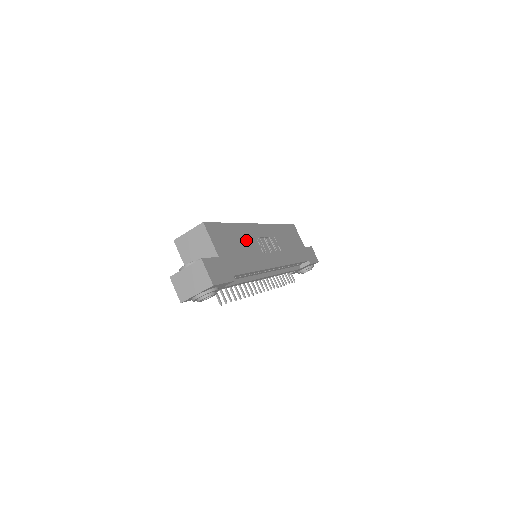
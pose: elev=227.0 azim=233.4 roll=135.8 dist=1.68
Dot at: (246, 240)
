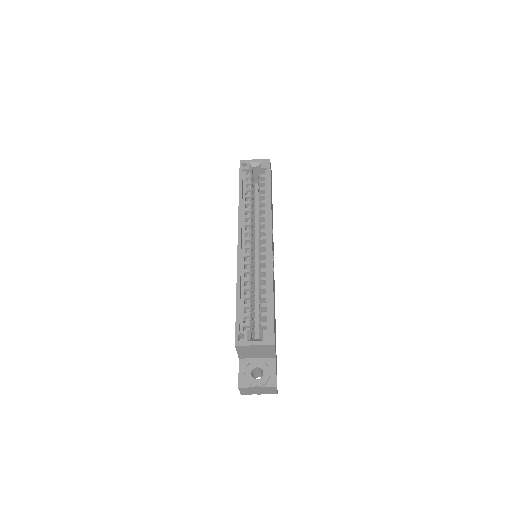
Dot at: occluded
